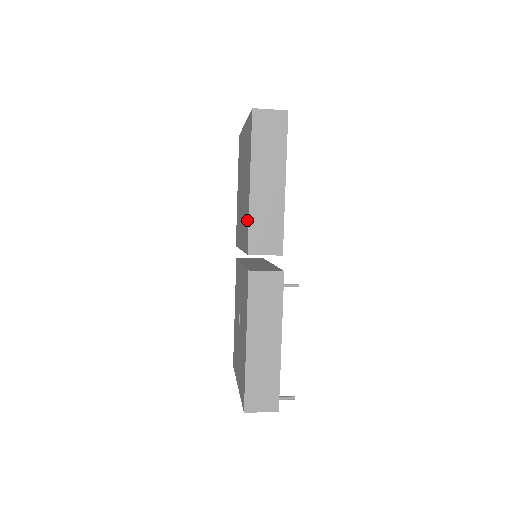
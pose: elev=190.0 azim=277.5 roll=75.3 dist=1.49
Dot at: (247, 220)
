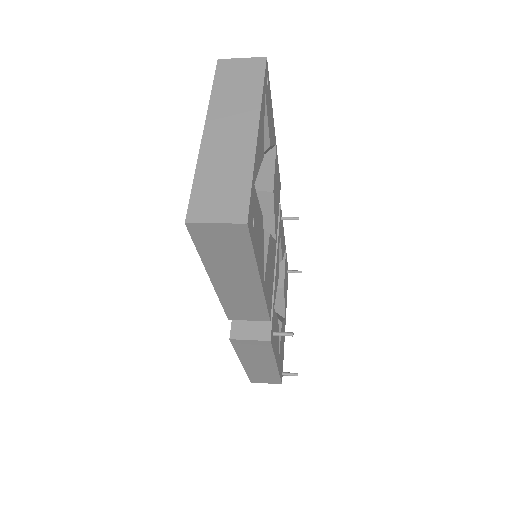
Dot at: occluded
